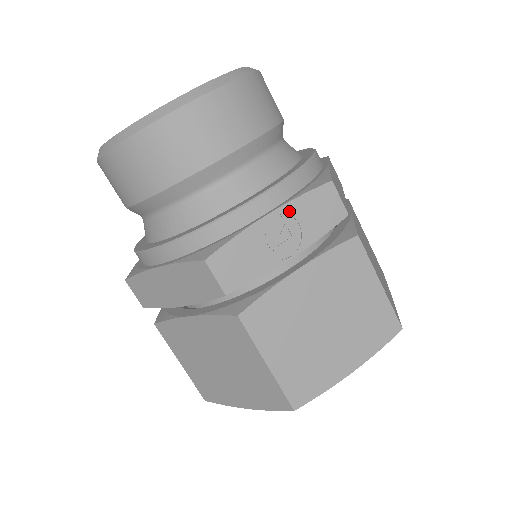
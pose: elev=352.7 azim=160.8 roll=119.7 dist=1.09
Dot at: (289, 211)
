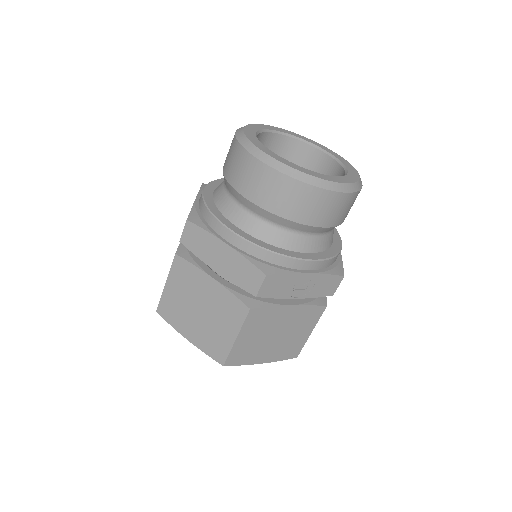
Dot at: (317, 278)
